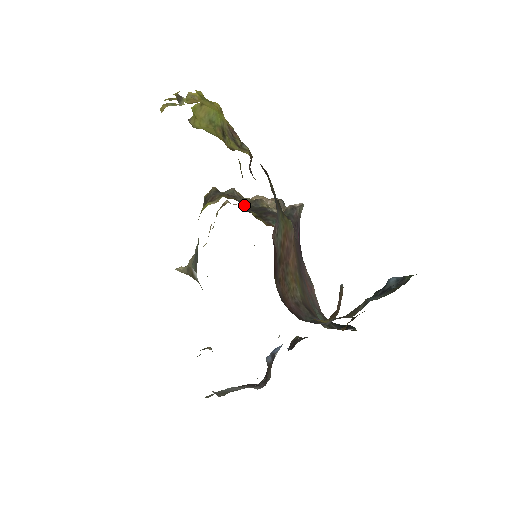
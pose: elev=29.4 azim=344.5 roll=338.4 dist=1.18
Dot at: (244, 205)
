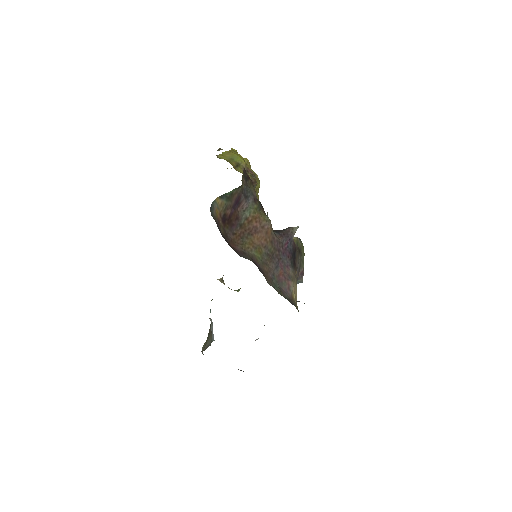
Dot at: occluded
